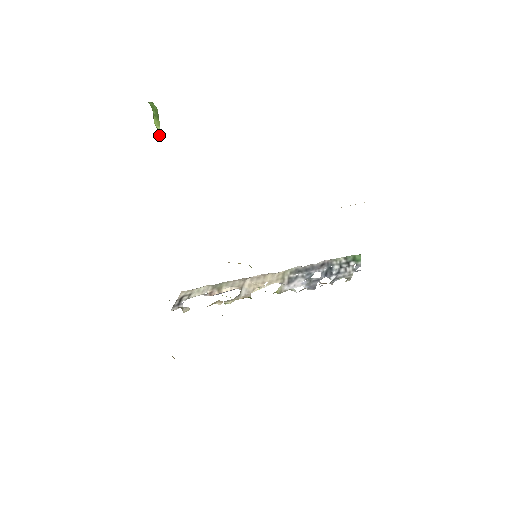
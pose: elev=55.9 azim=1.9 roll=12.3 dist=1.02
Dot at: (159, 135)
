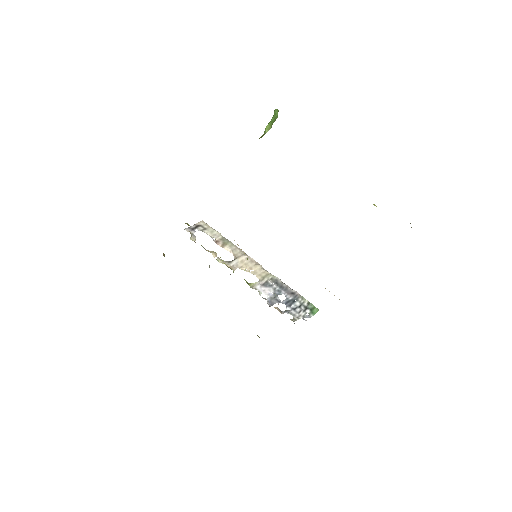
Dot at: occluded
